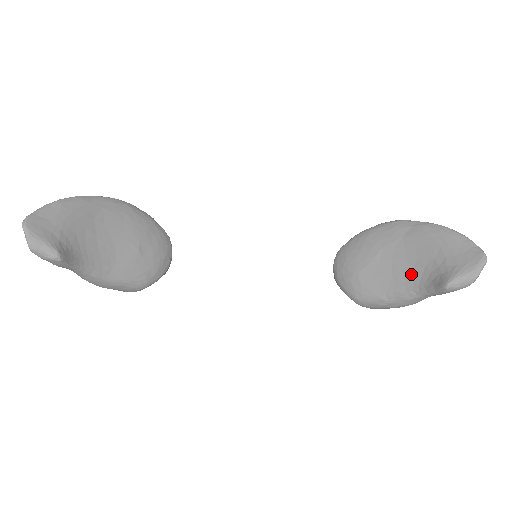
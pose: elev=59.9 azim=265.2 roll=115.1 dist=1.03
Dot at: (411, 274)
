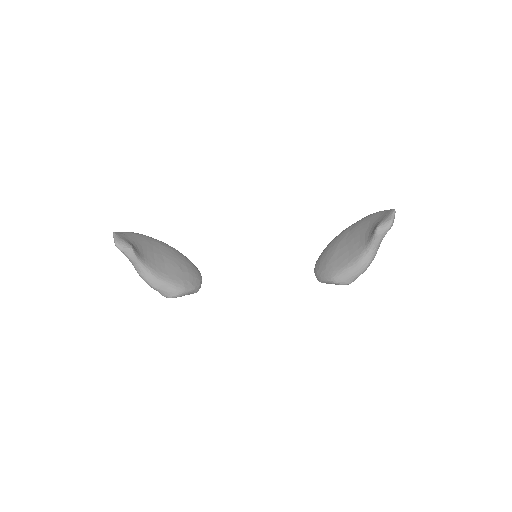
Dot at: (359, 243)
